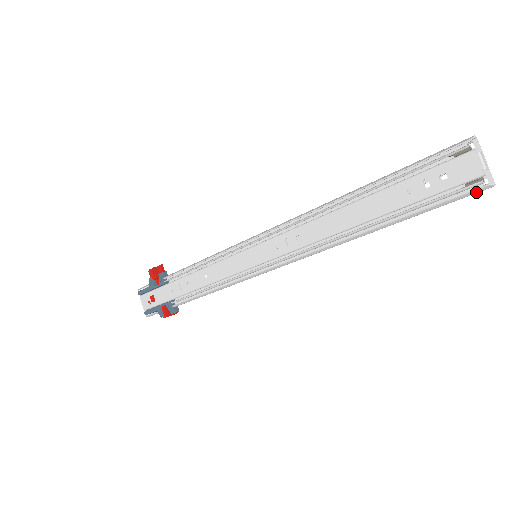
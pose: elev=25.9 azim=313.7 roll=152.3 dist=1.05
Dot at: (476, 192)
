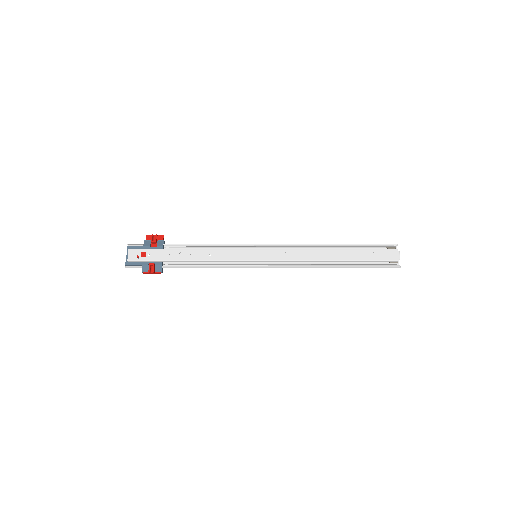
Dot at: (393, 267)
